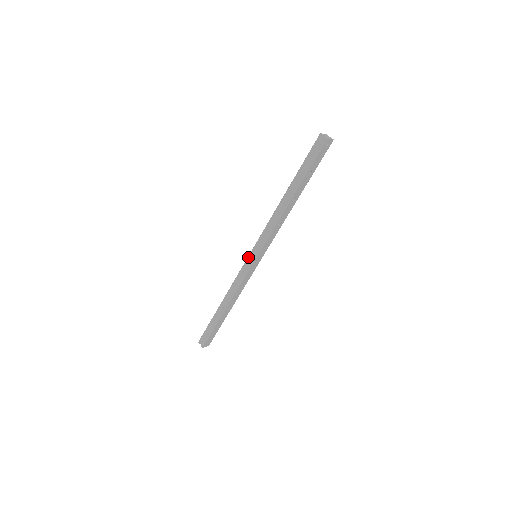
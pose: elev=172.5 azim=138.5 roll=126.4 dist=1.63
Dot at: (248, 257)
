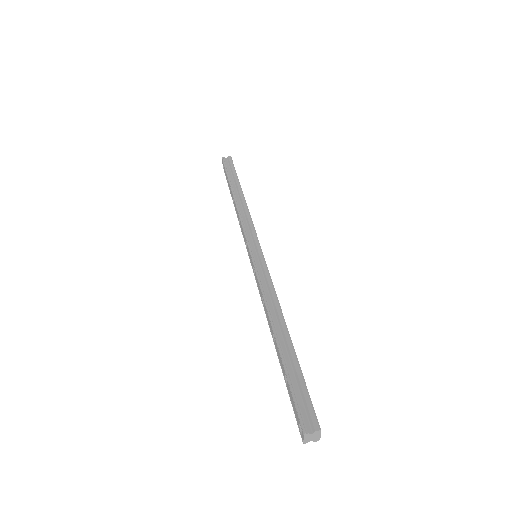
Dot at: (251, 254)
